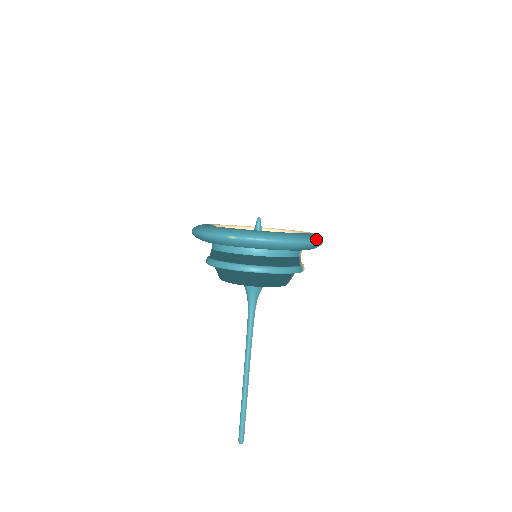
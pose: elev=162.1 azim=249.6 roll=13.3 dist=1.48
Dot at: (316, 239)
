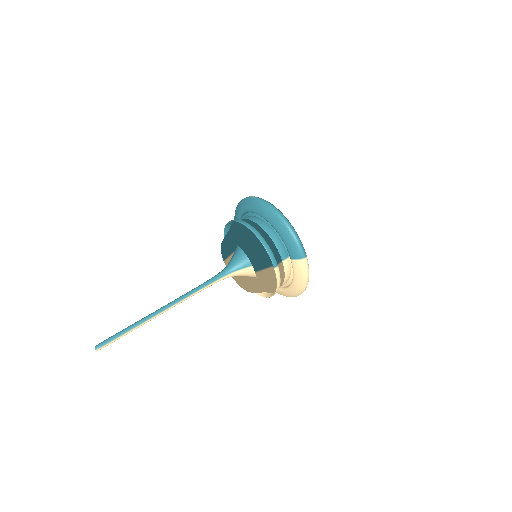
Dot at: (302, 244)
